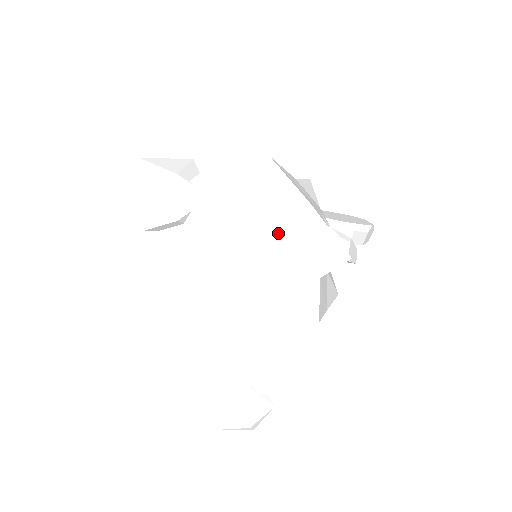
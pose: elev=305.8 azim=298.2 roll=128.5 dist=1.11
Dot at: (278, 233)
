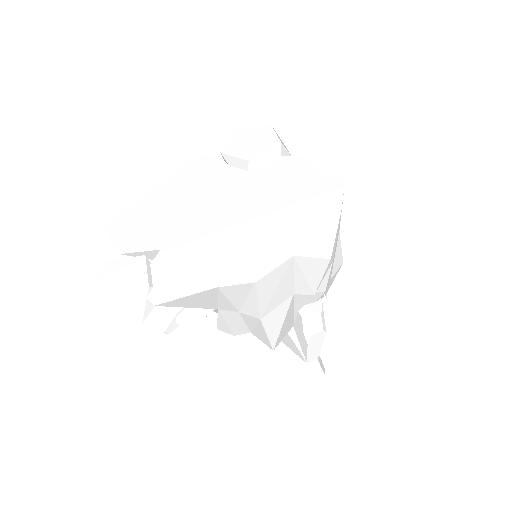
Dot at: (299, 213)
